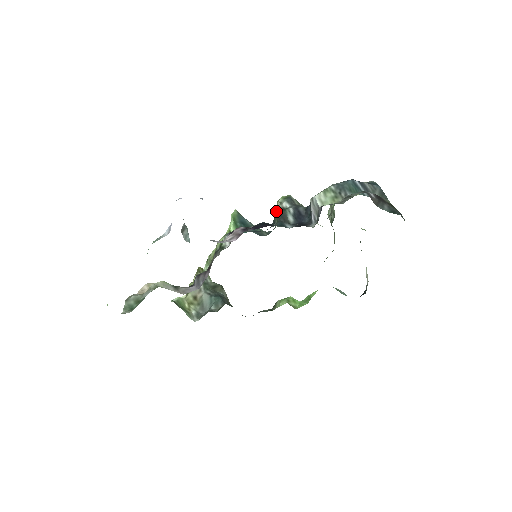
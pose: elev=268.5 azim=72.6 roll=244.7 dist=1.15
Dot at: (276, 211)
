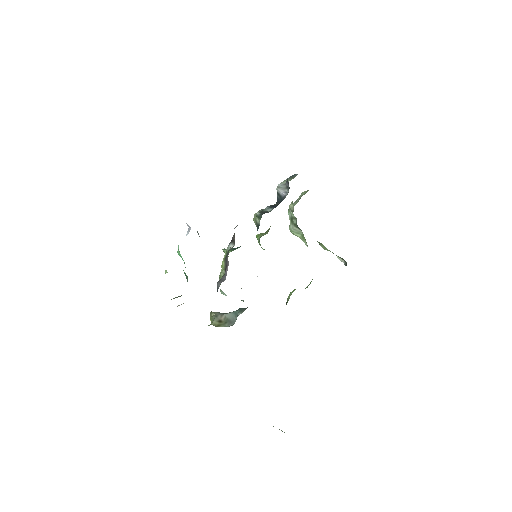
Dot at: (256, 215)
